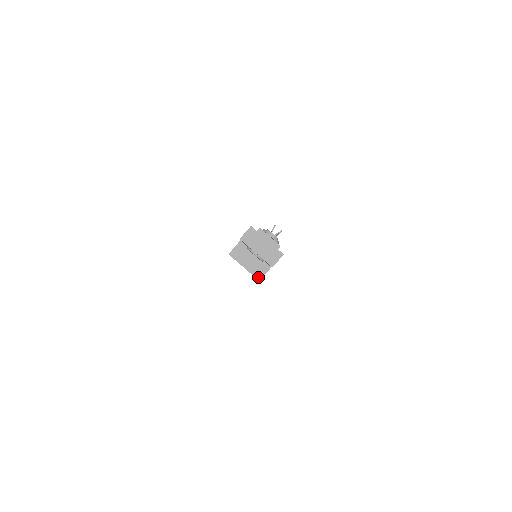
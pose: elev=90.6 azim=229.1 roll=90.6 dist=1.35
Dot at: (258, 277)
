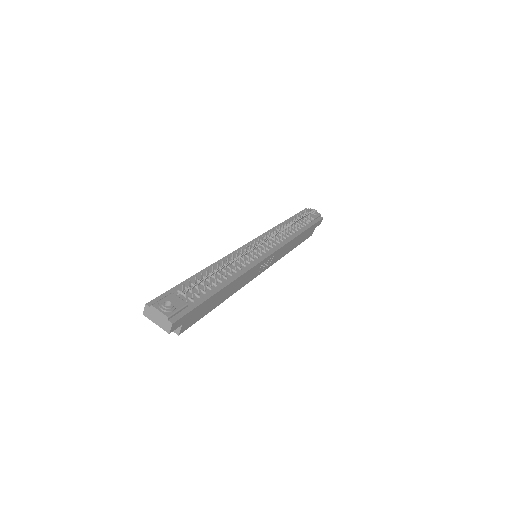
Dot at: (177, 332)
